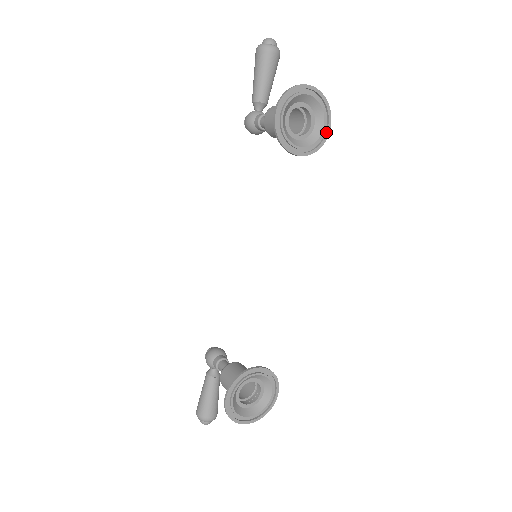
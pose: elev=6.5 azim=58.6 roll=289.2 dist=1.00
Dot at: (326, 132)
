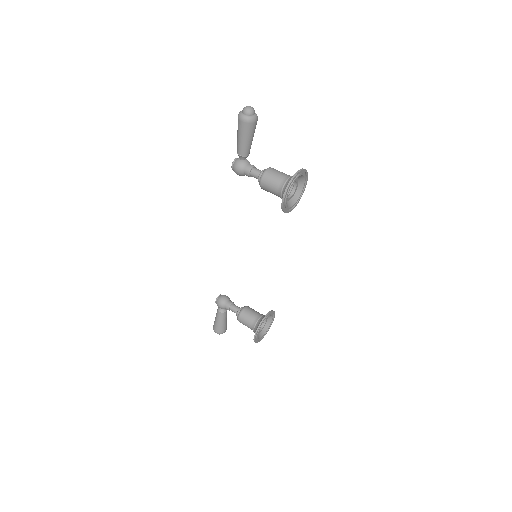
Dot at: (305, 187)
